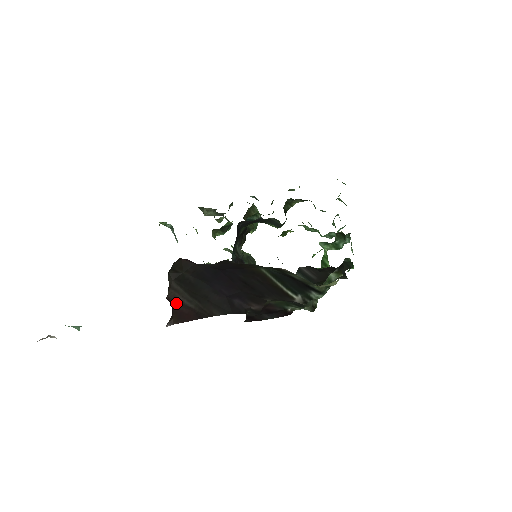
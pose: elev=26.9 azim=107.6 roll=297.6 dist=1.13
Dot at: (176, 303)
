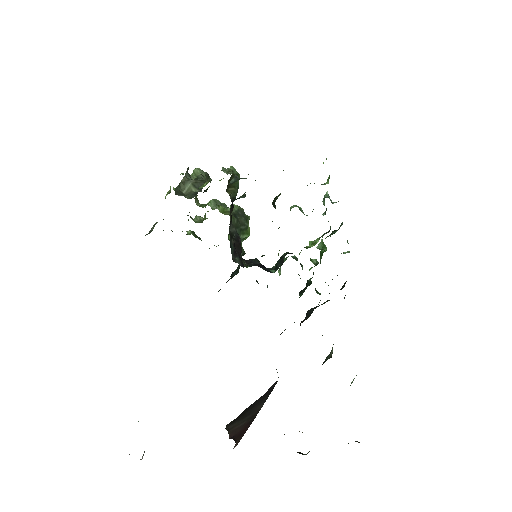
Dot at: (235, 433)
